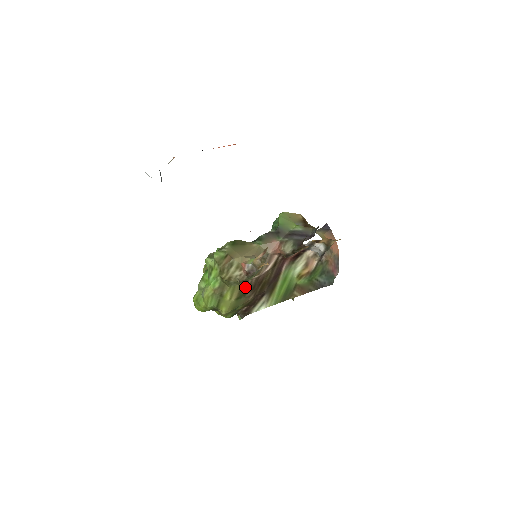
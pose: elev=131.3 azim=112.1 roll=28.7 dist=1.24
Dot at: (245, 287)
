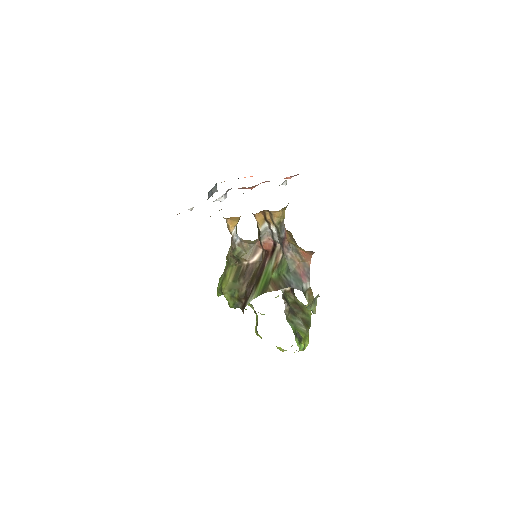
Dot at: (239, 272)
